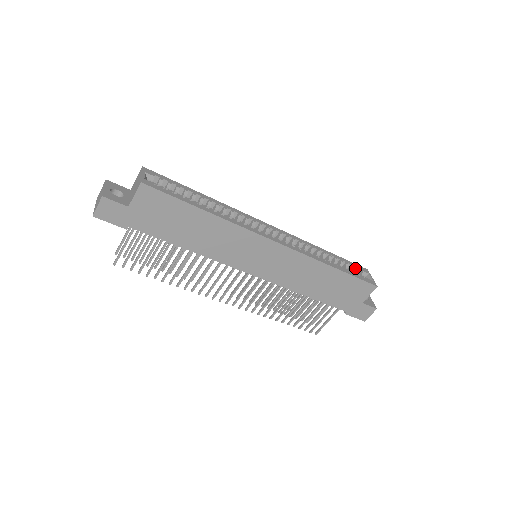
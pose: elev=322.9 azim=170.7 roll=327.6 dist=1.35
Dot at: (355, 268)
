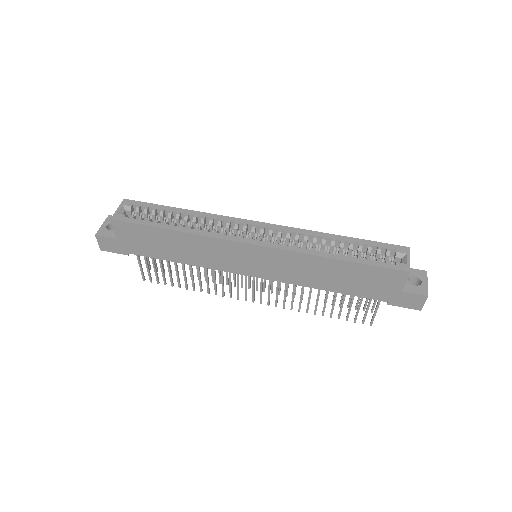
Dot at: (386, 249)
